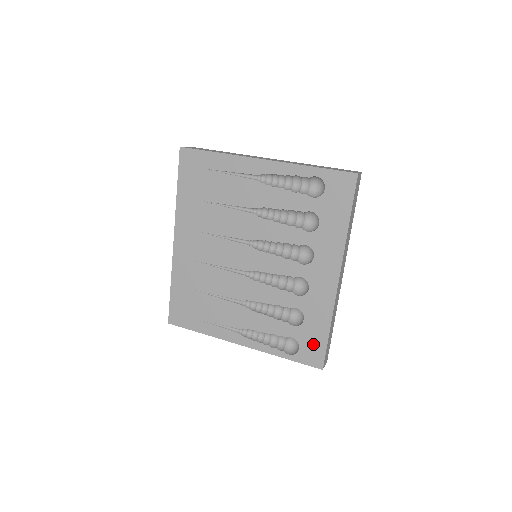
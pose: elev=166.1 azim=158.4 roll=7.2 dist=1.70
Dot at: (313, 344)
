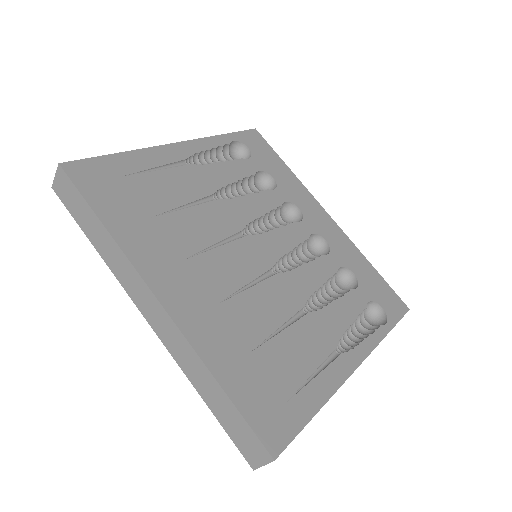
Dot at: (381, 291)
